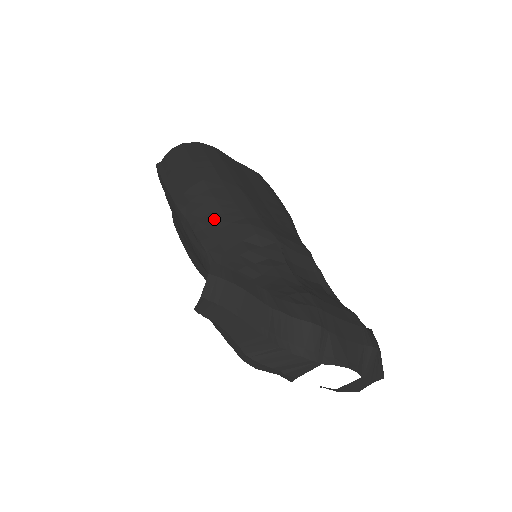
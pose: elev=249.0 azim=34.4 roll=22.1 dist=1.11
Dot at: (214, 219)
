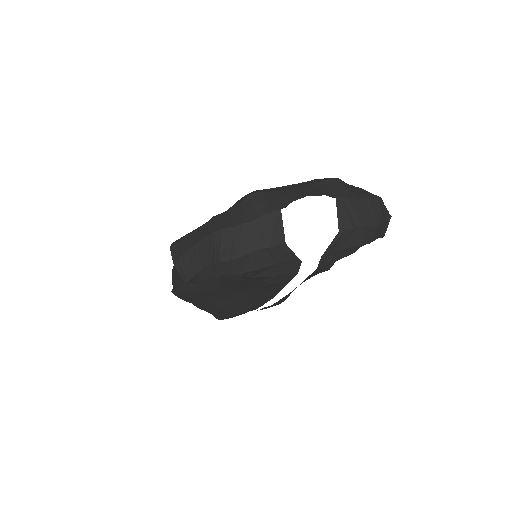
Dot at: occluded
